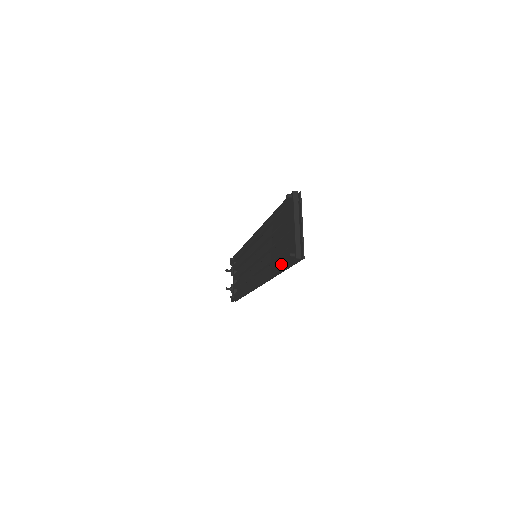
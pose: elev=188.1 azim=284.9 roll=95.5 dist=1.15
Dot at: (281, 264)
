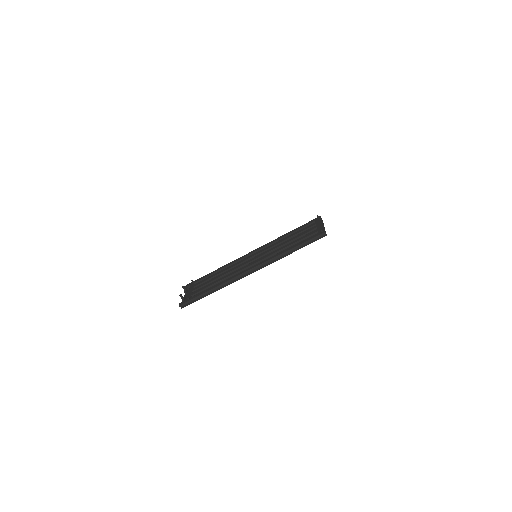
Dot at: (301, 242)
